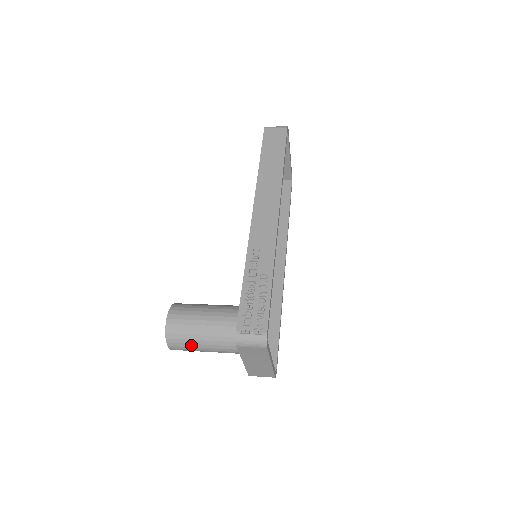
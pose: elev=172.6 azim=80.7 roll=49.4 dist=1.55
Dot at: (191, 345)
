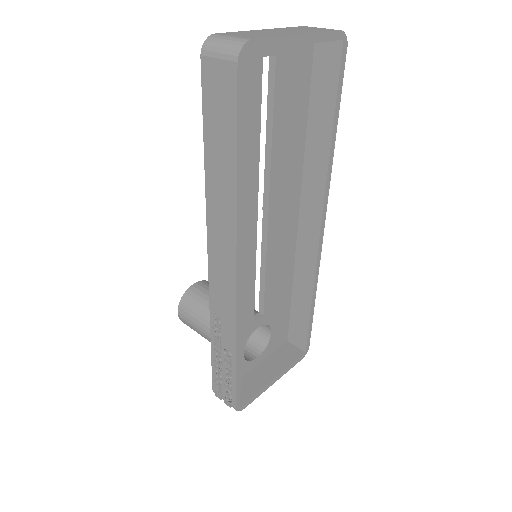
Dot at: occluded
